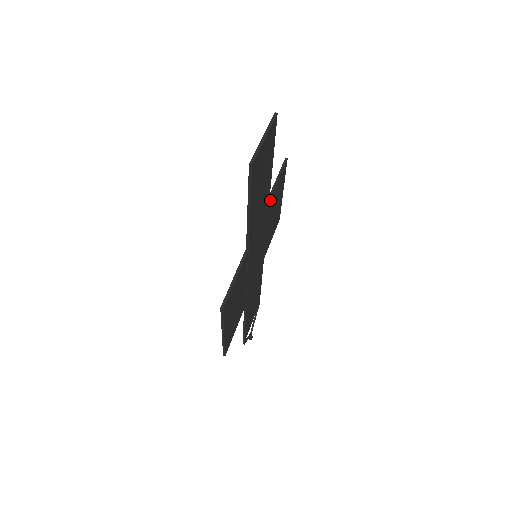
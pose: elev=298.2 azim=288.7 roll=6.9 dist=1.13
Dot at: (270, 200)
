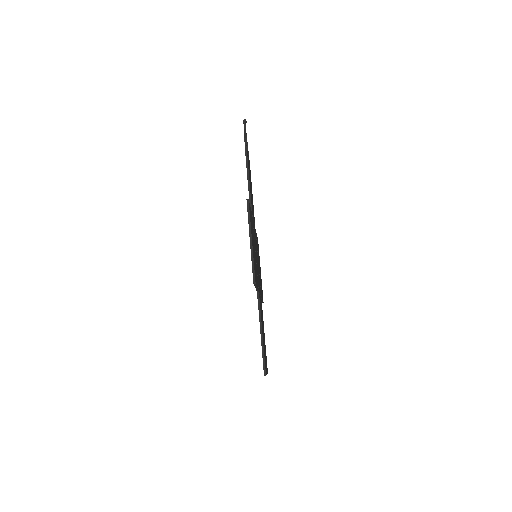
Dot at: (258, 288)
